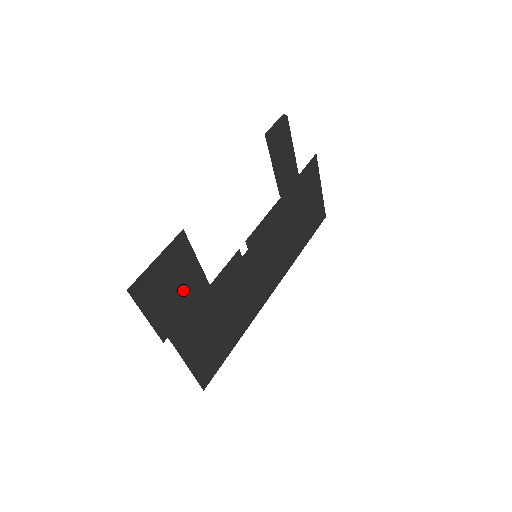
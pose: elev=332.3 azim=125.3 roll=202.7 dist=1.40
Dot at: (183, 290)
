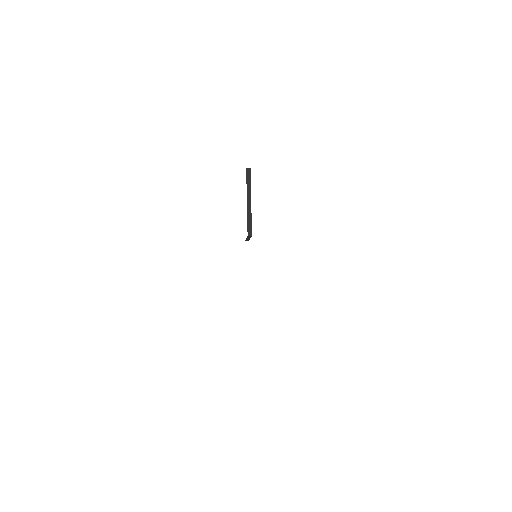
Dot at: occluded
